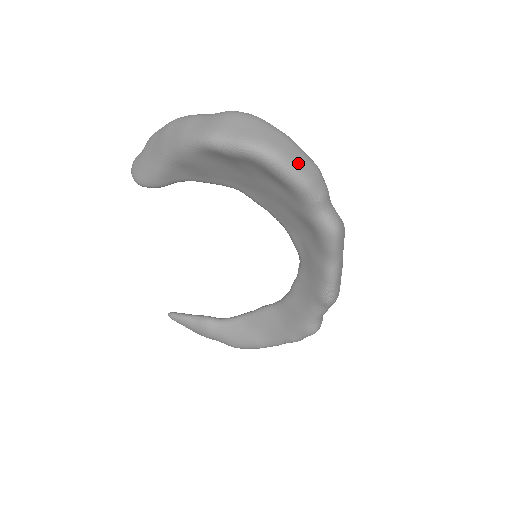
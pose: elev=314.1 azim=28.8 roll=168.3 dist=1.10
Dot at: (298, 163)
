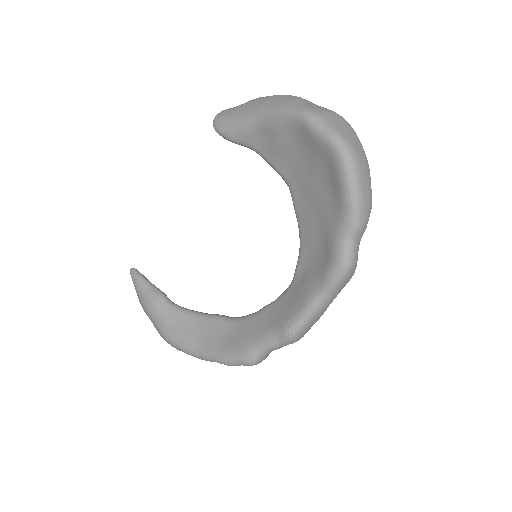
Dot at: (363, 182)
